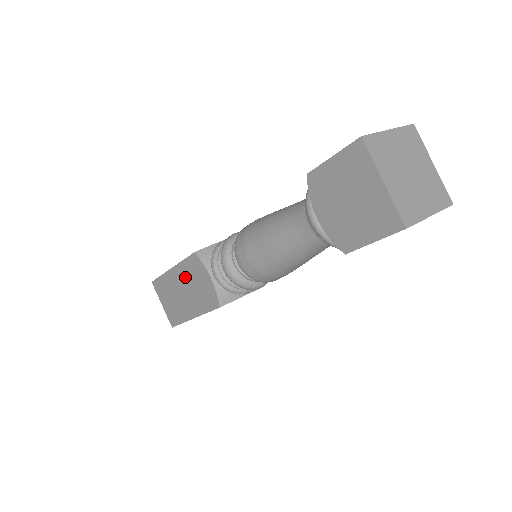
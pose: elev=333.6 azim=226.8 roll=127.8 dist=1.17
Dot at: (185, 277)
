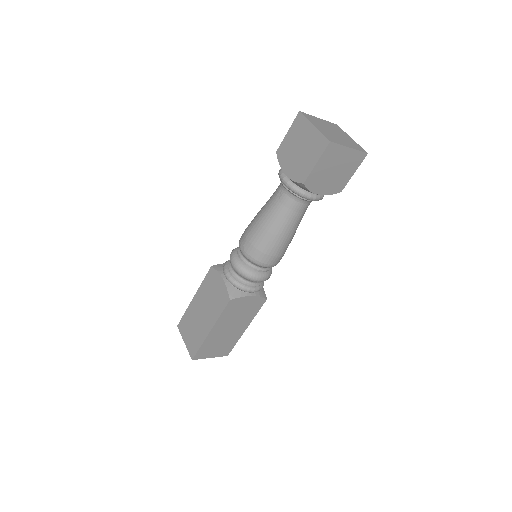
Dot at: (204, 296)
